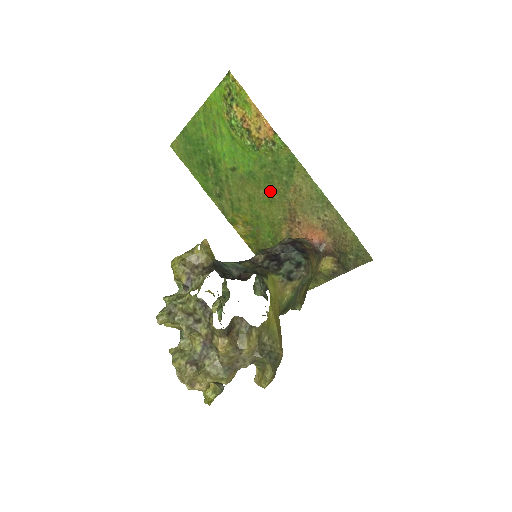
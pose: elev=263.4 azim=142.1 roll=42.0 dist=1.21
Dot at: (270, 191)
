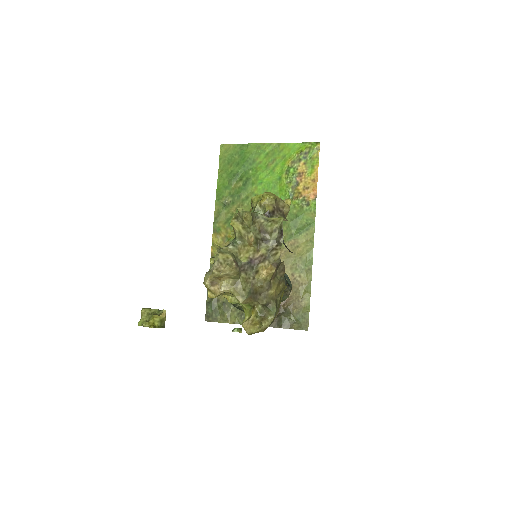
Dot at: occluded
